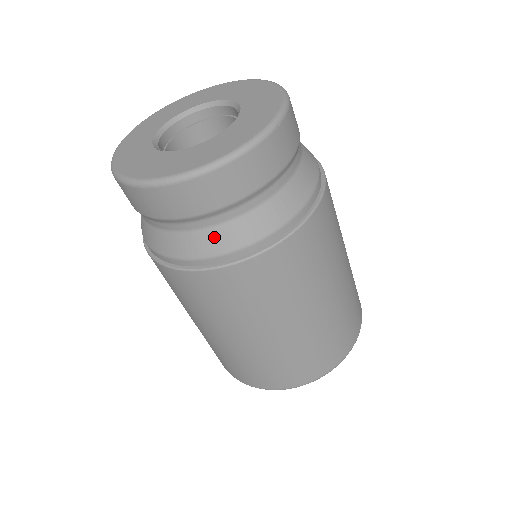
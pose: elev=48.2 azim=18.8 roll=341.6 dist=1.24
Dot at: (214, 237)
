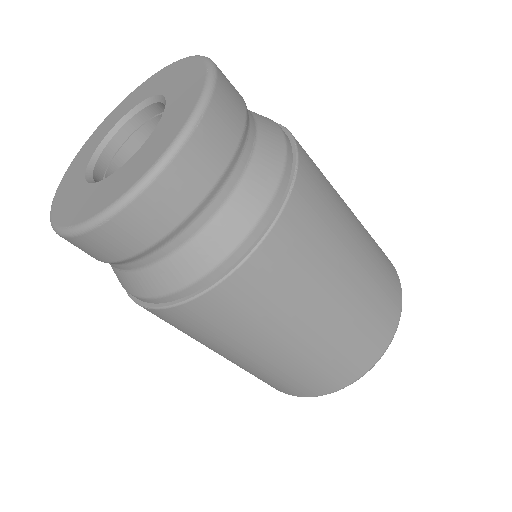
Dot at: (168, 271)
